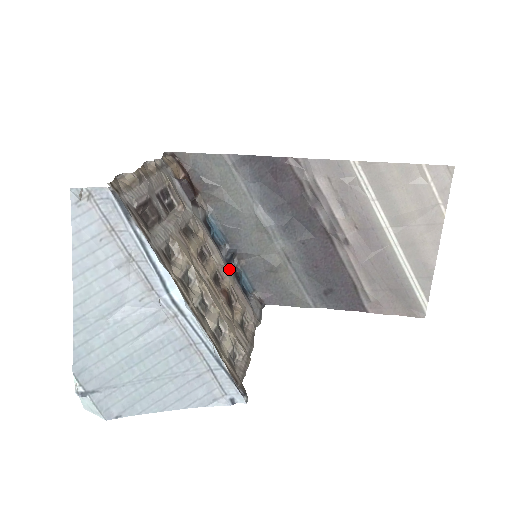
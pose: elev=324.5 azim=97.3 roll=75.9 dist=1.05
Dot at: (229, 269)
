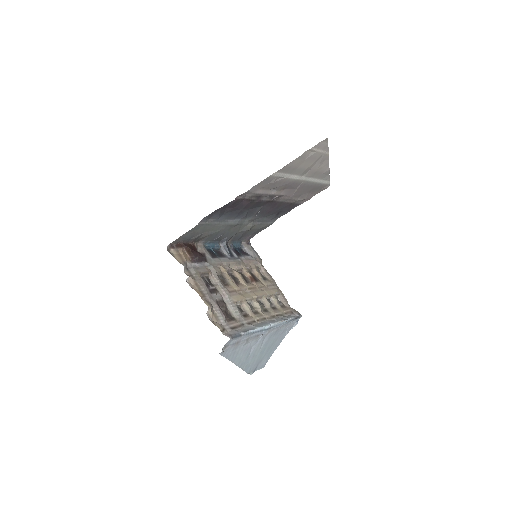
Dot at: (236, 259)
